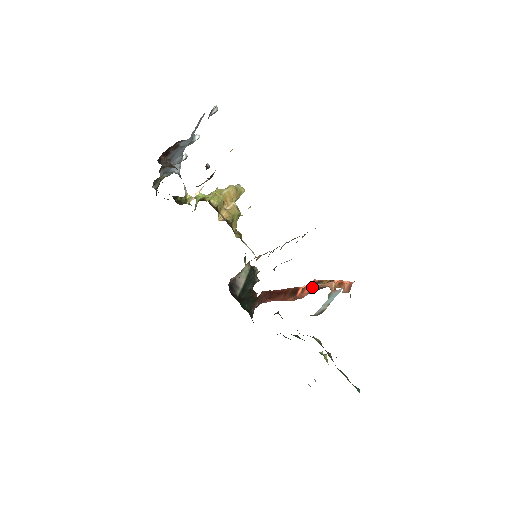
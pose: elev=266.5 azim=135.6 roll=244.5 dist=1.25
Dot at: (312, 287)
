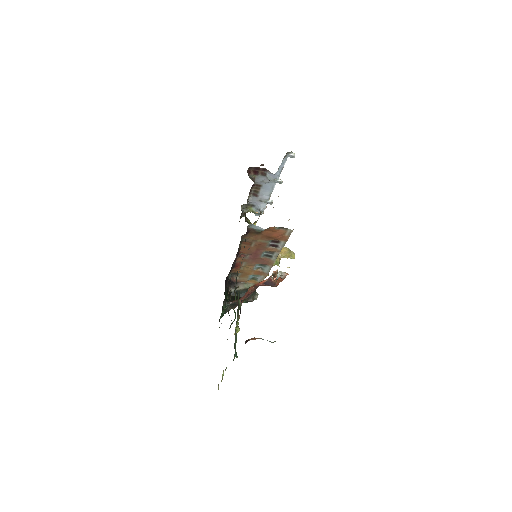
Dot at: (268, 279)
